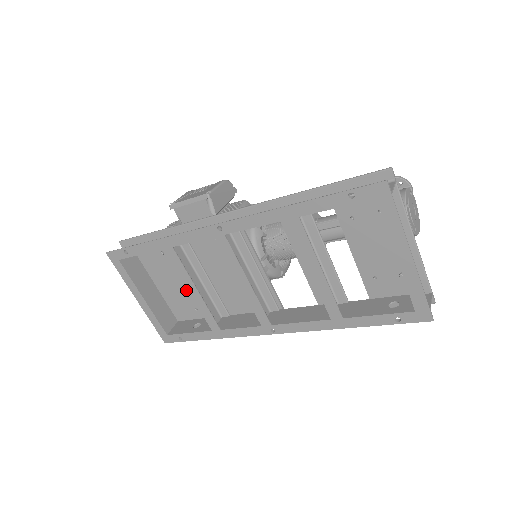
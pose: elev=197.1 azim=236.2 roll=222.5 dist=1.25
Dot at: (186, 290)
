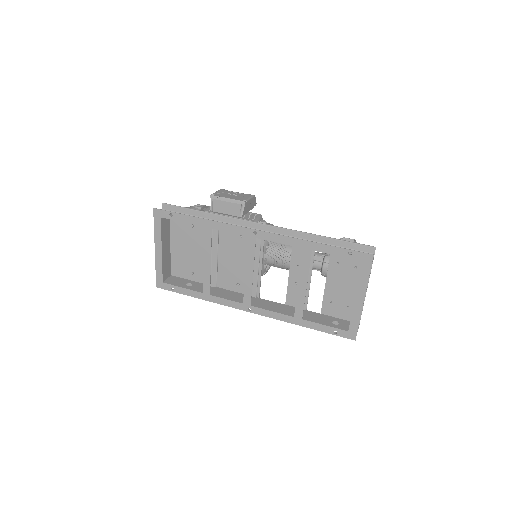
Dot at: (194, 257)
